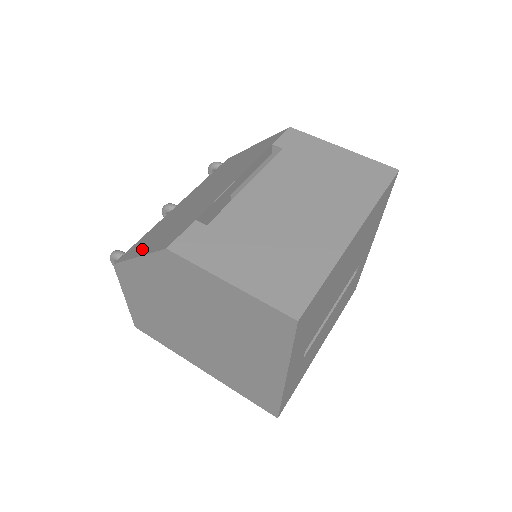
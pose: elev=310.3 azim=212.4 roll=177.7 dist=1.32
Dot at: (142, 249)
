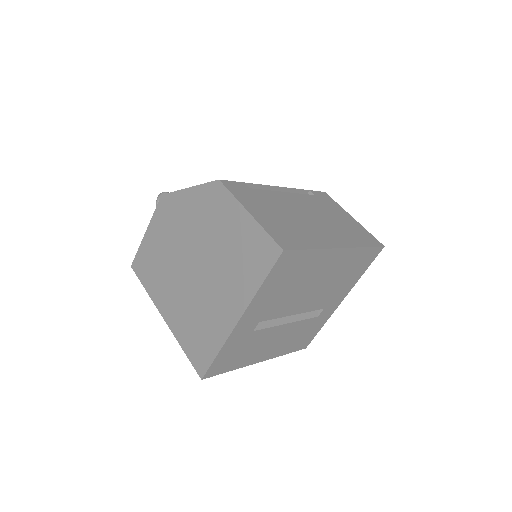
Dot at: occluded
